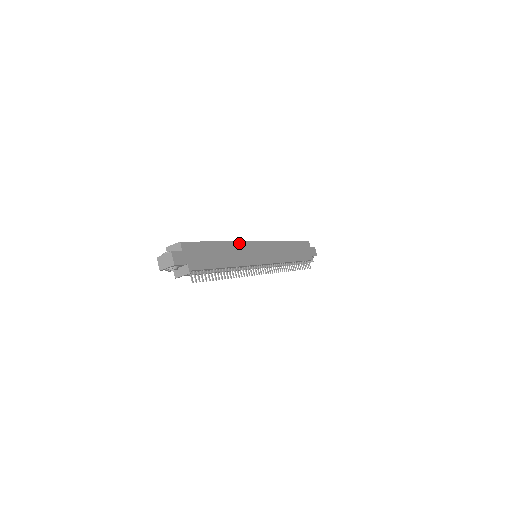
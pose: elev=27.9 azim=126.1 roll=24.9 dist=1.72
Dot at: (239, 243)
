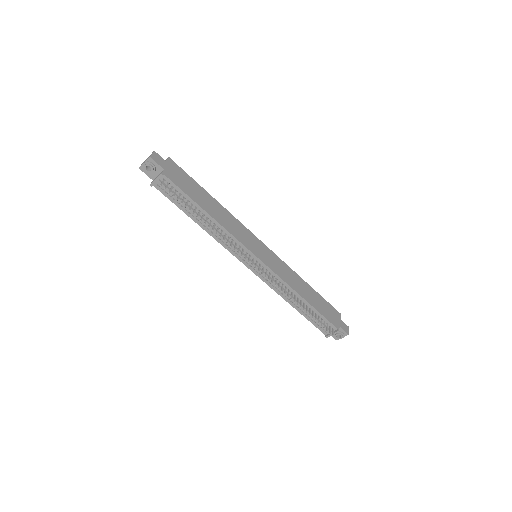
Dot at: (237, 220)
